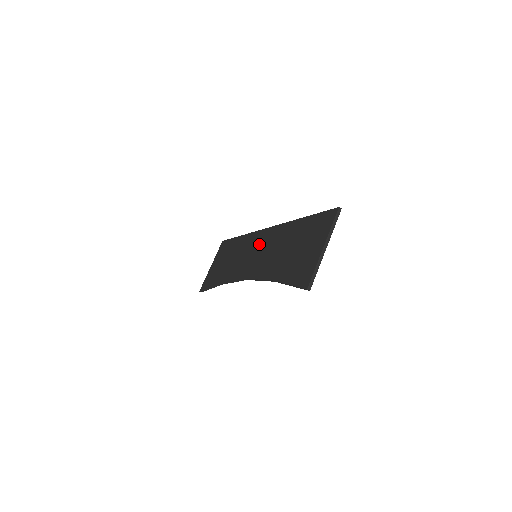
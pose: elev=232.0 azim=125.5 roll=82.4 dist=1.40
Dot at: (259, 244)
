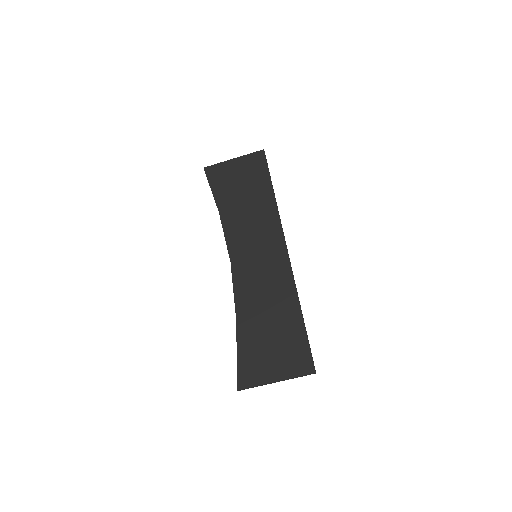
Dot at: (268, 251)
